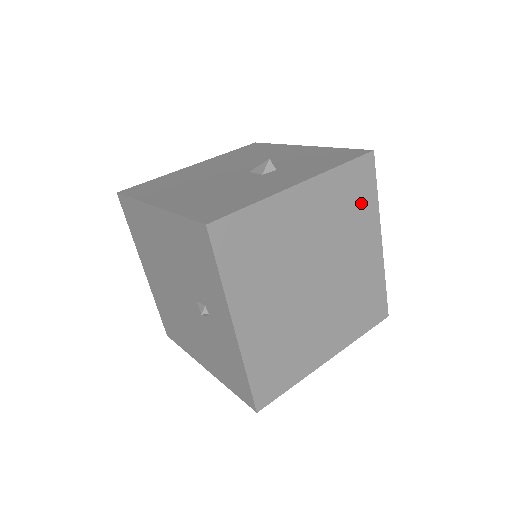
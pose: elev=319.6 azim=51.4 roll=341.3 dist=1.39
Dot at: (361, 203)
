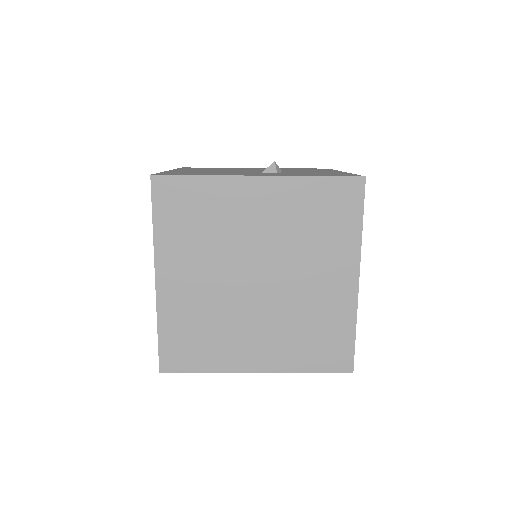
Dot at: (336, 226)
